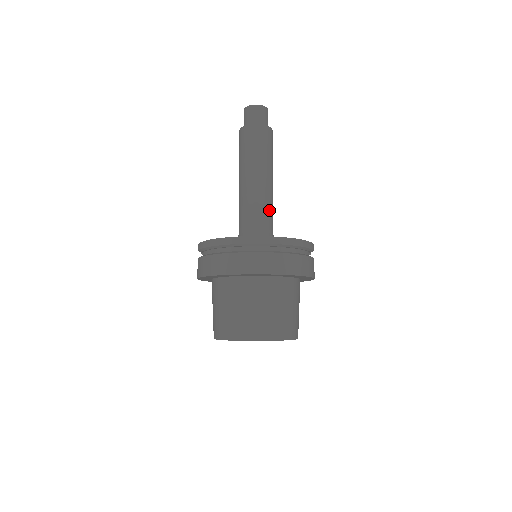
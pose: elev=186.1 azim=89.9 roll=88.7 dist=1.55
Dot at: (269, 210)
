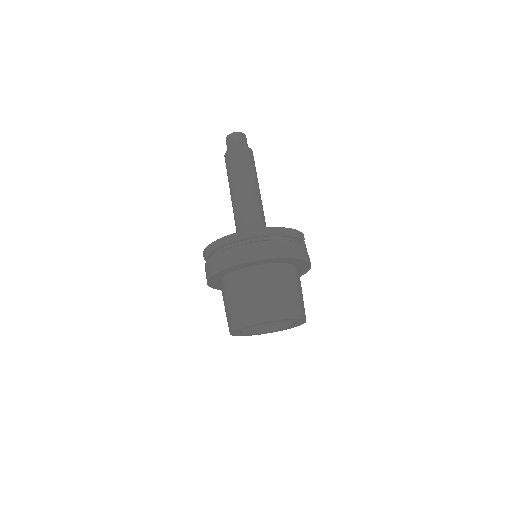
Dot at: (259, 214)
